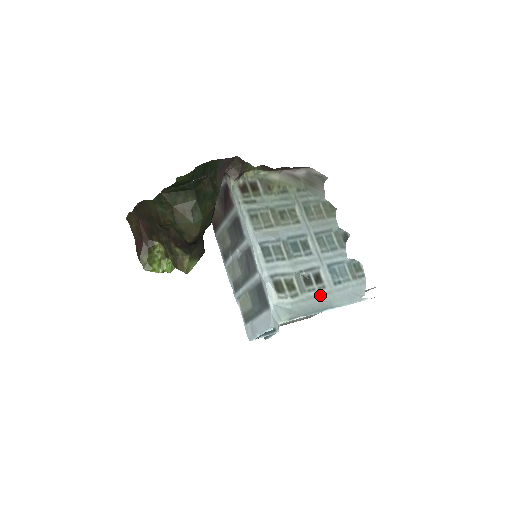
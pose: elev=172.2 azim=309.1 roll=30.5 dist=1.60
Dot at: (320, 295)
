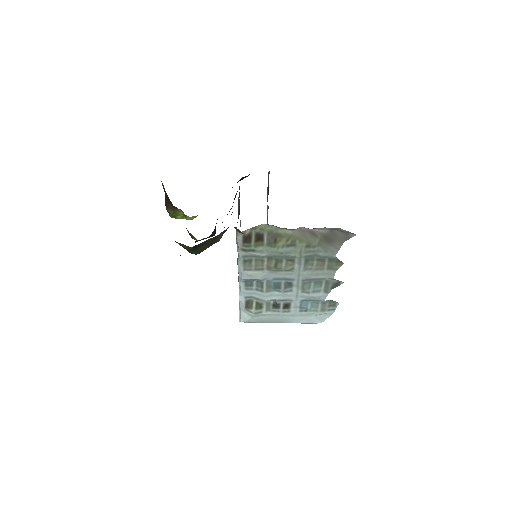
Dot at: (282, 315)
